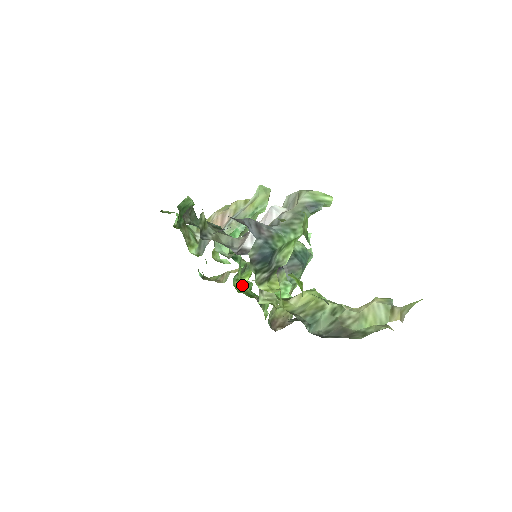
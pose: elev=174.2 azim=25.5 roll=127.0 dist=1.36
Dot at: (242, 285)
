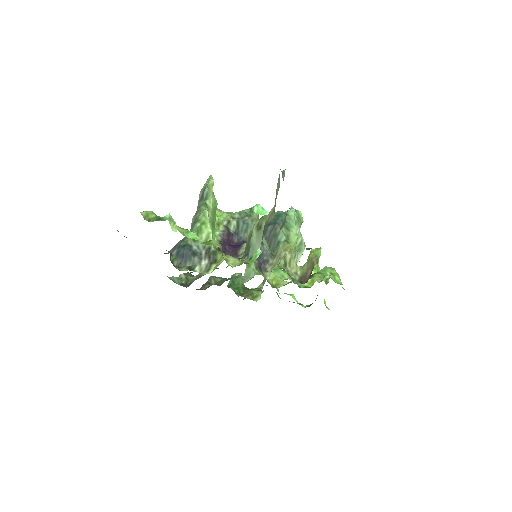
Dot at: (313, 280)
